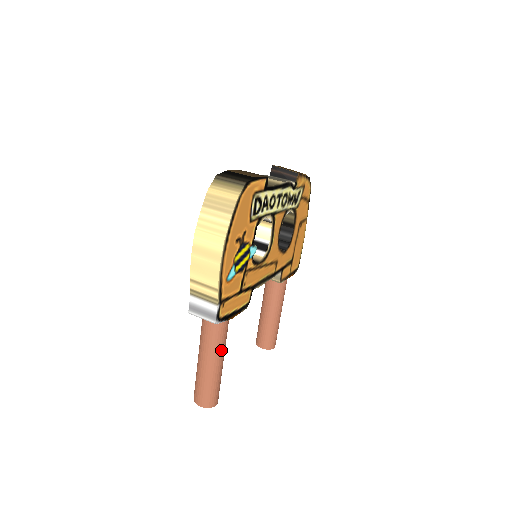
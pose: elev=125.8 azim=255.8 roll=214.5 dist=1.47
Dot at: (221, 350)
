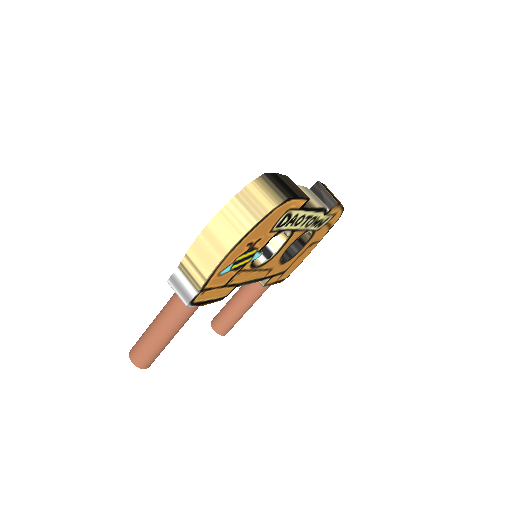
Dot at: (178, 327)
